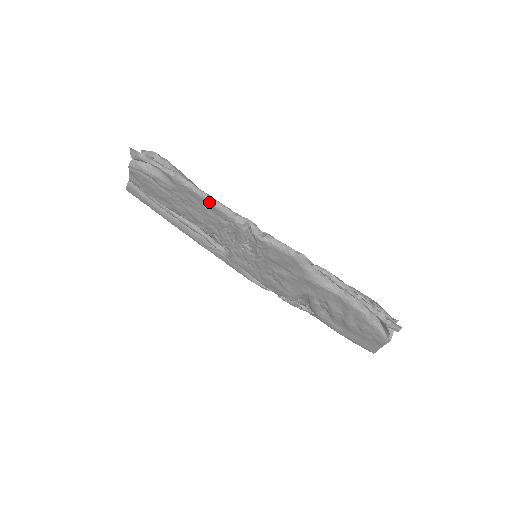
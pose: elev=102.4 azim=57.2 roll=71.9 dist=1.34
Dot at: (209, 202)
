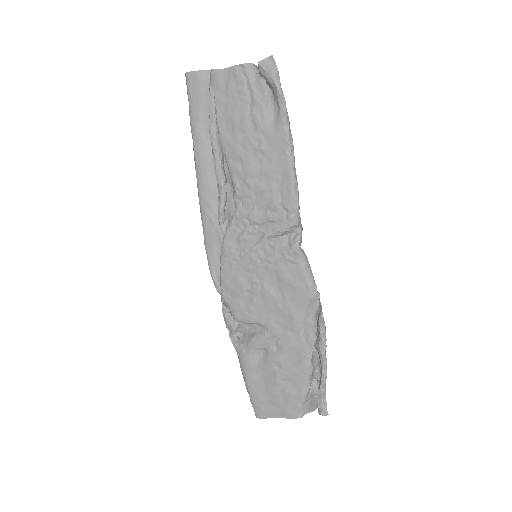
Dot at: (292, 178)
